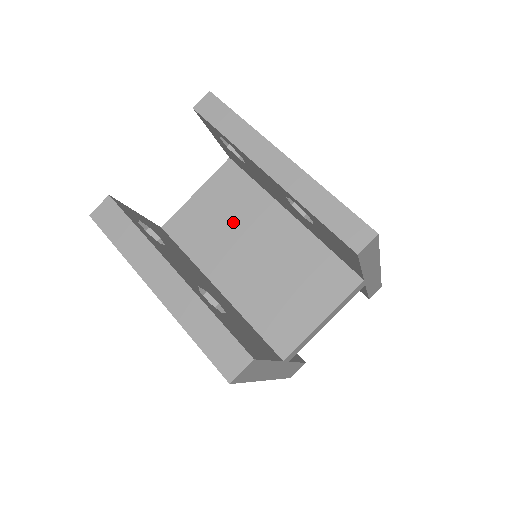
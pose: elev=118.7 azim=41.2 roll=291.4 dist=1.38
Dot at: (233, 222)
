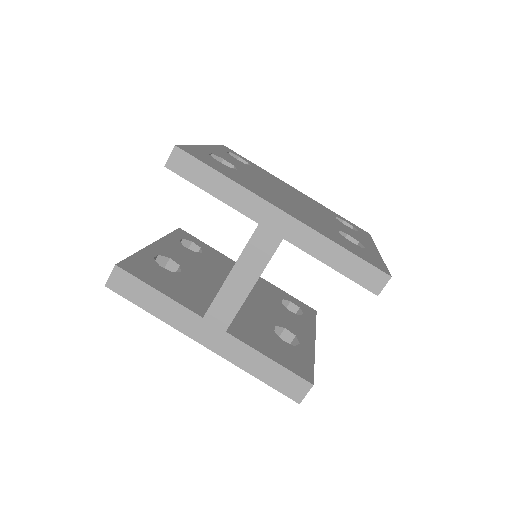
Dot at: occluded
